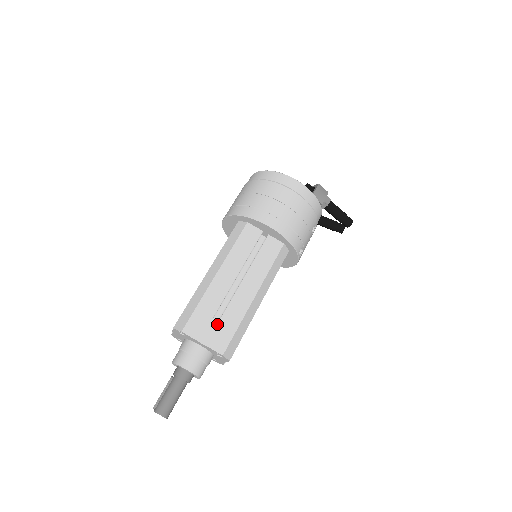
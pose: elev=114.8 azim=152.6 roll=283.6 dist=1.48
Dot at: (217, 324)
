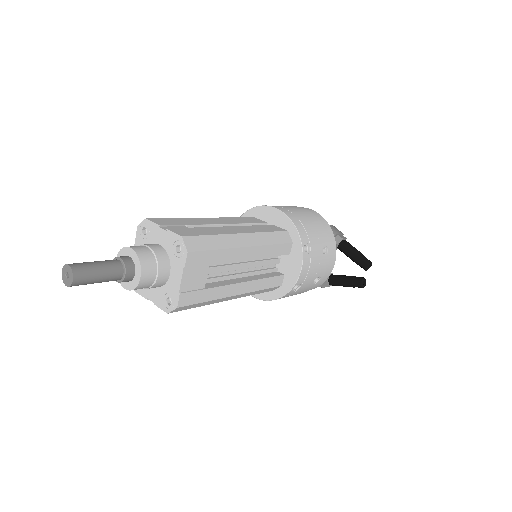
Dot at: (189, 229)
